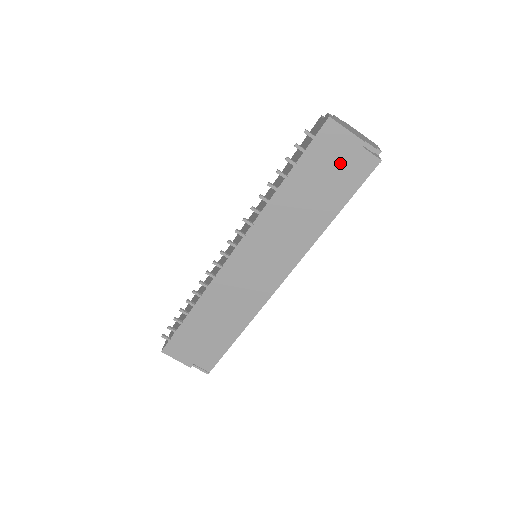
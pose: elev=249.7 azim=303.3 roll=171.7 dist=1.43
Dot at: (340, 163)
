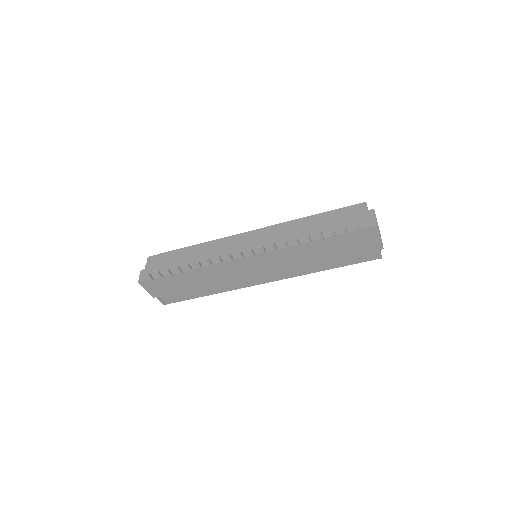
Dot at: (360, 248)
